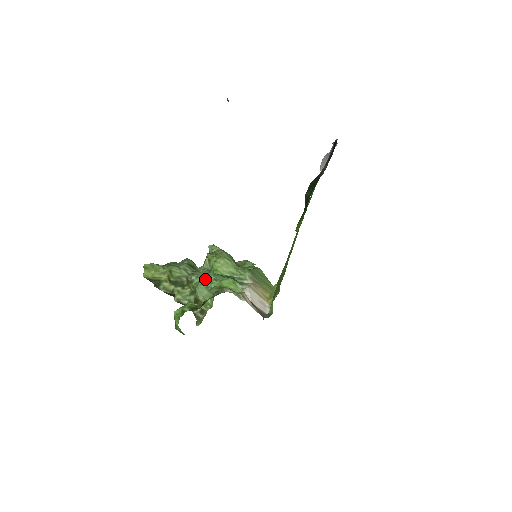
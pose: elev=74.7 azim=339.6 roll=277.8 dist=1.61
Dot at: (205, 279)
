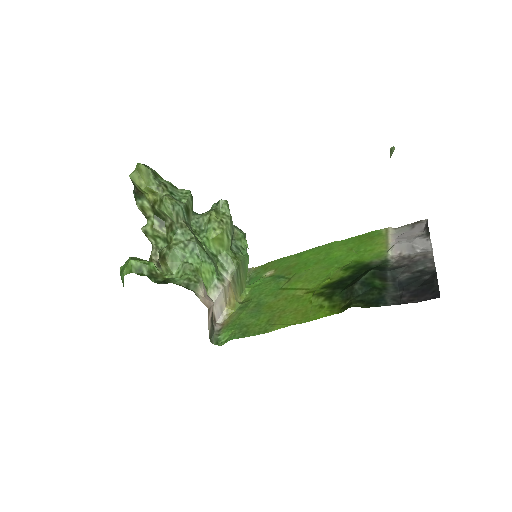
Dot at: (189, 245)
